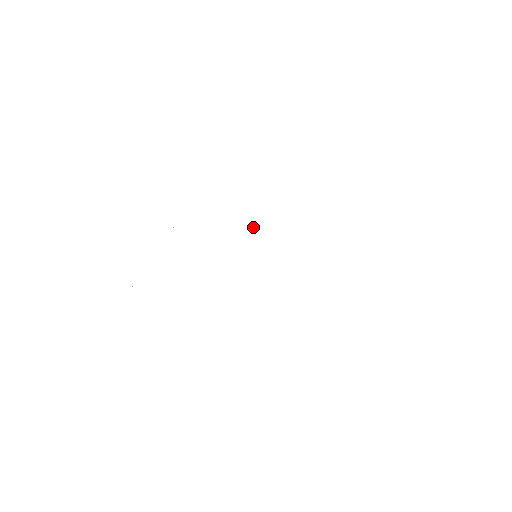
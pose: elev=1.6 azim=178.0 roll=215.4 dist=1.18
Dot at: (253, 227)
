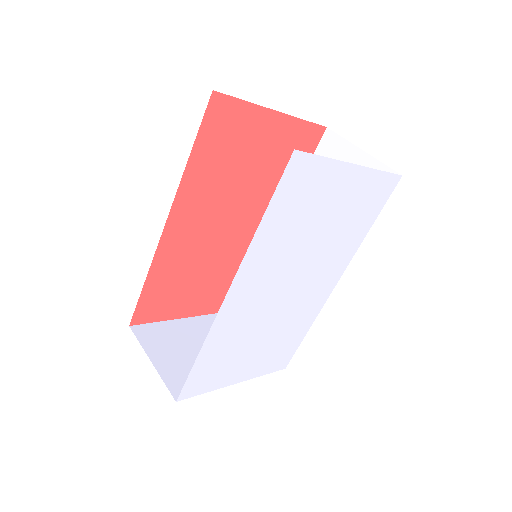
Dot at: (284, 275)
